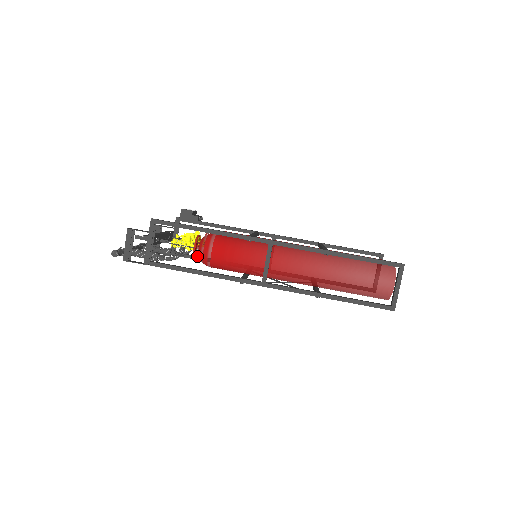
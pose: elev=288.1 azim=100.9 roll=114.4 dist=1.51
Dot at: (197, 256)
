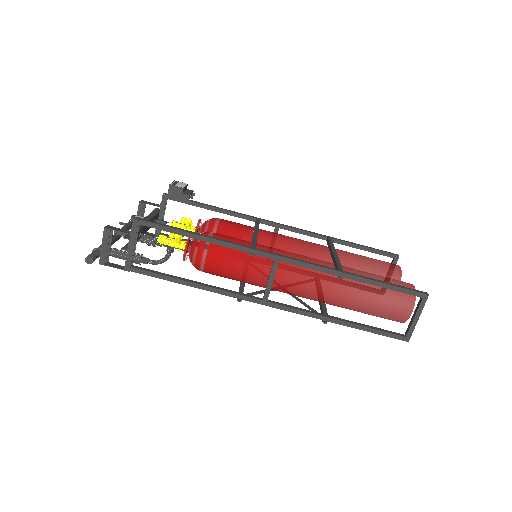
Dot at: (187, 255)
